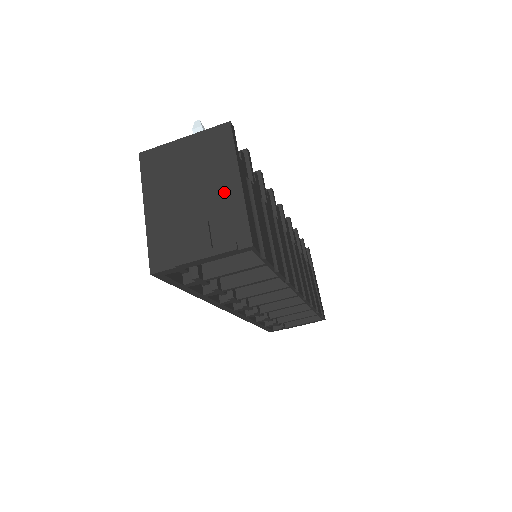
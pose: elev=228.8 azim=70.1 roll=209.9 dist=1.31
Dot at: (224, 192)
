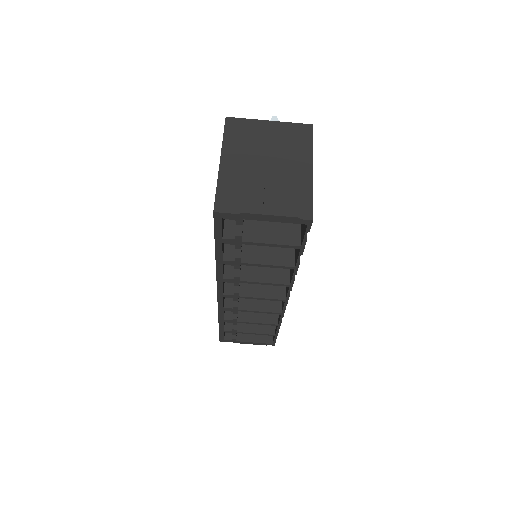
Dot at: (297, 172)
